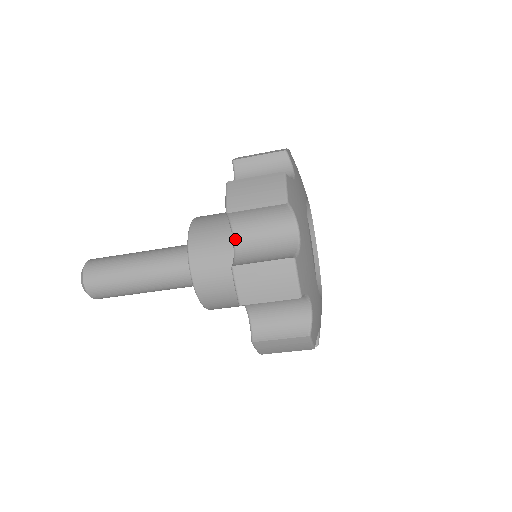
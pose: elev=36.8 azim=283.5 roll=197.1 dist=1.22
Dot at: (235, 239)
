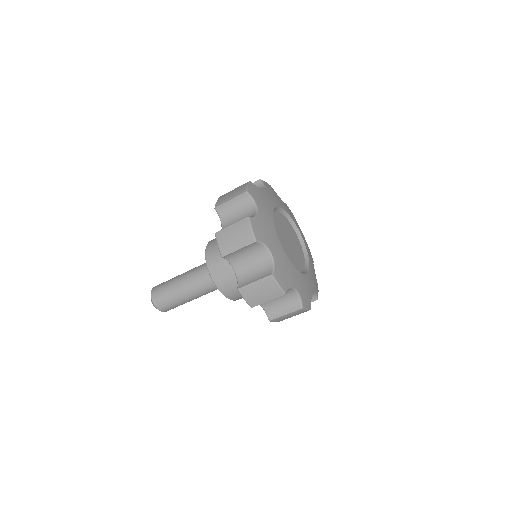
Dot at: (234, 268)
